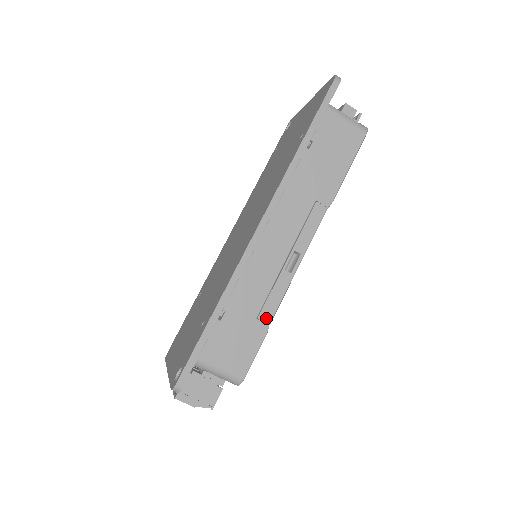
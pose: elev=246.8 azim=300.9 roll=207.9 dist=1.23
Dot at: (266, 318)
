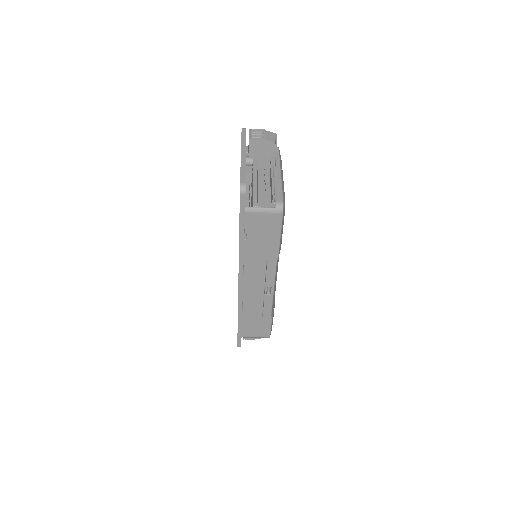
Dot at: (267, 315)
